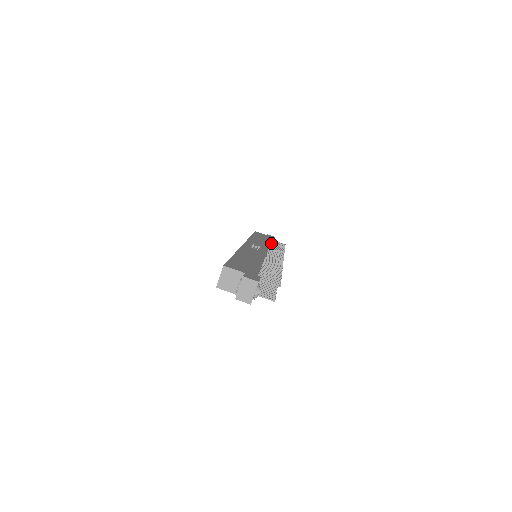
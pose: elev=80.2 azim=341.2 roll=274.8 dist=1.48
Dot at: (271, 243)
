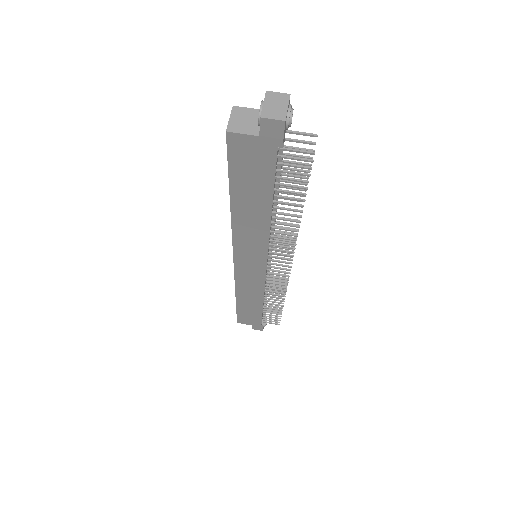
Dot at: occluded
